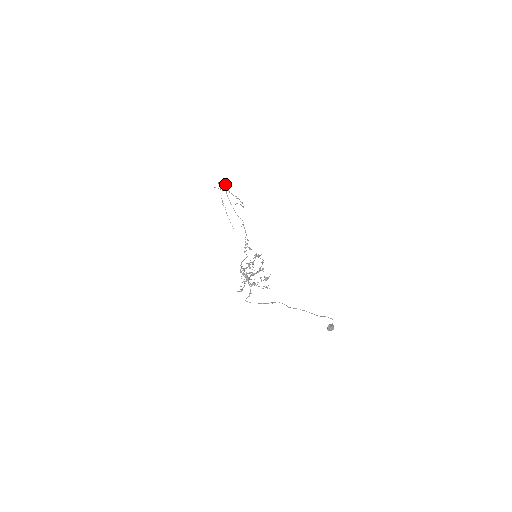
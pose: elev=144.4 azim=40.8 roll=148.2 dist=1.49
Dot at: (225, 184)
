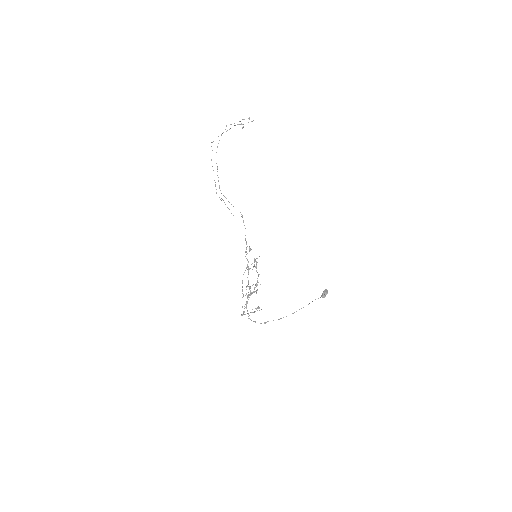
Dot at: (217, 168)
